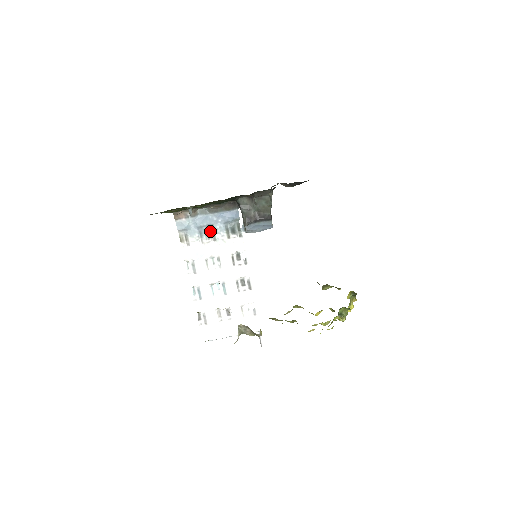
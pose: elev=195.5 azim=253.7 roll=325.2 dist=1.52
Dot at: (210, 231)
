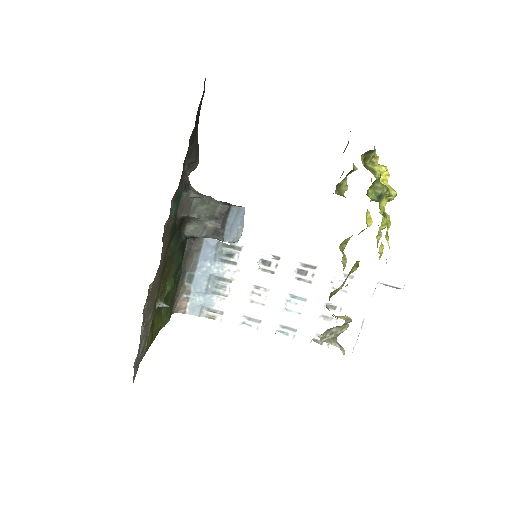
Dot at: (217, 281)
